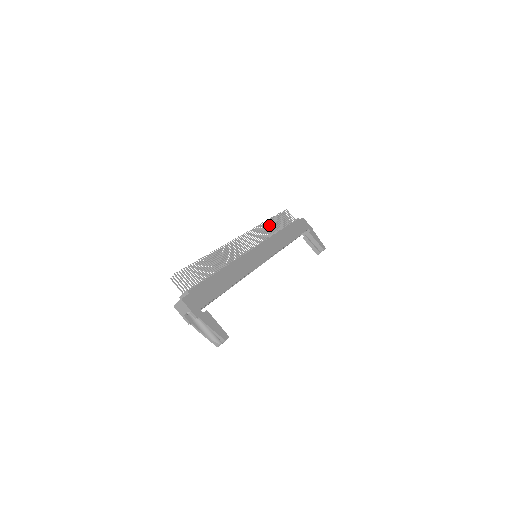
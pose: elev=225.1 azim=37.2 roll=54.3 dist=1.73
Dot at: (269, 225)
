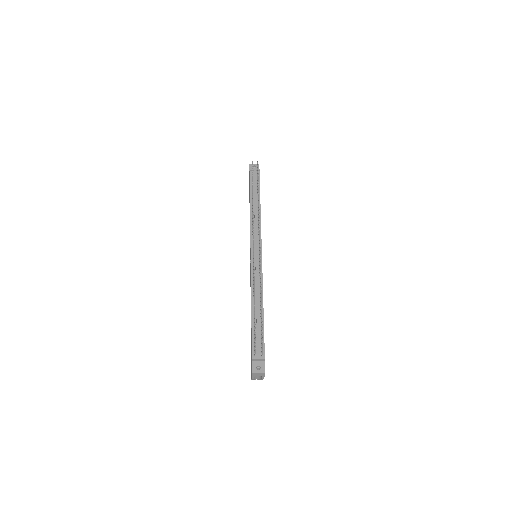
Dot at: (252, 194)
